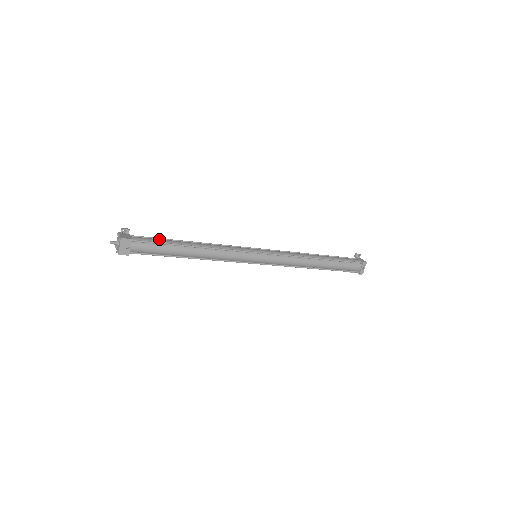
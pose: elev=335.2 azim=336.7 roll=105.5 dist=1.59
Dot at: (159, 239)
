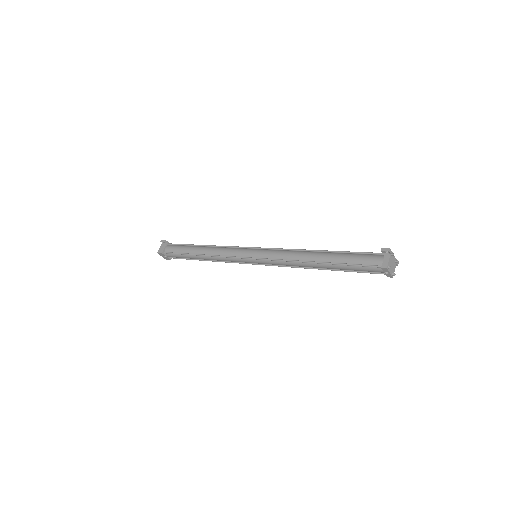
Dot at: (181, 248)
